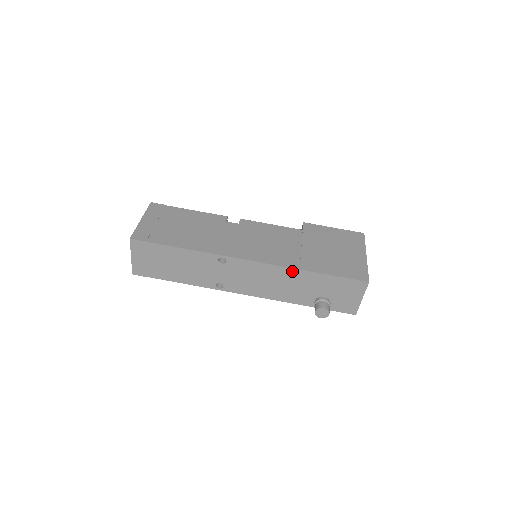
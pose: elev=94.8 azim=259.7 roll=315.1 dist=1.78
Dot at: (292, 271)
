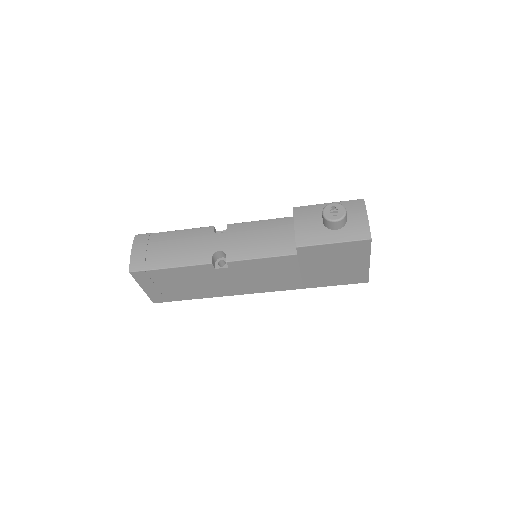
Dot at: occluded
